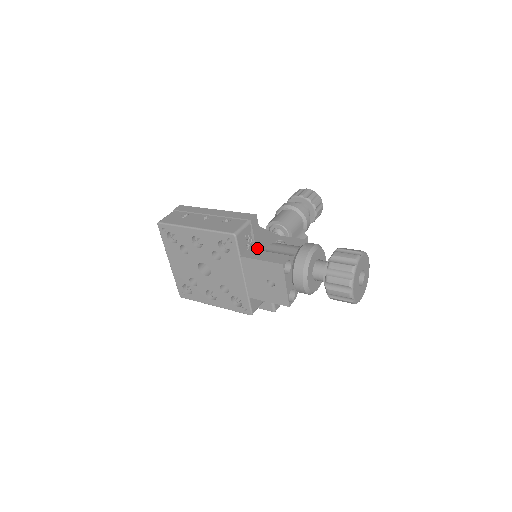
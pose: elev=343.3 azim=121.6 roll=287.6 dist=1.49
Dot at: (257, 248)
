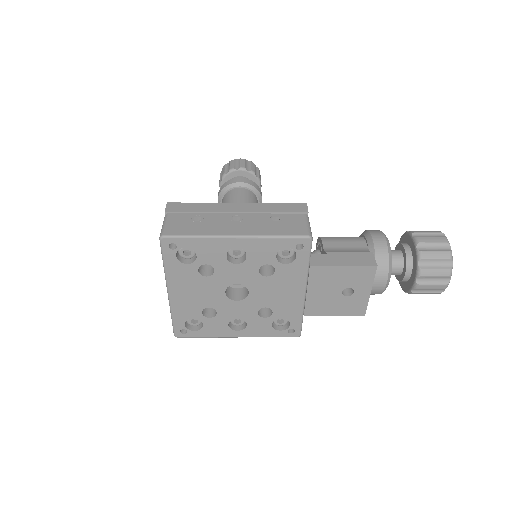
Dot at: occluded
